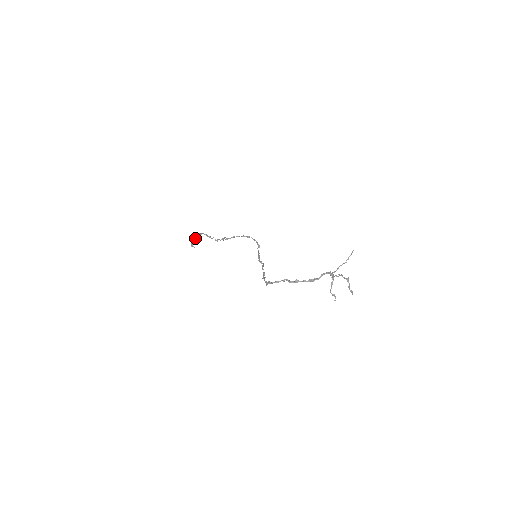
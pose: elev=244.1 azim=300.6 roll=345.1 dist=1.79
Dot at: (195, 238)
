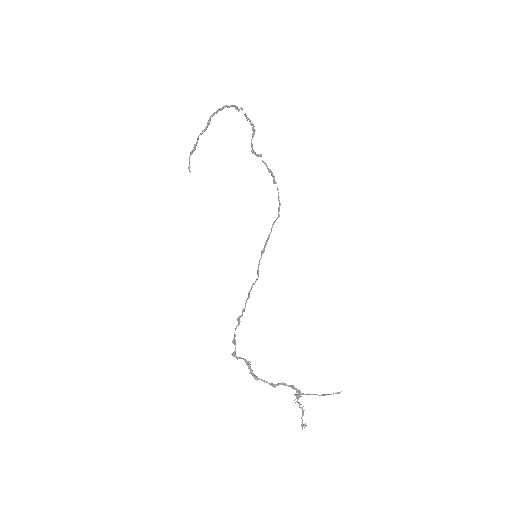
Dot at: (203, 131)
